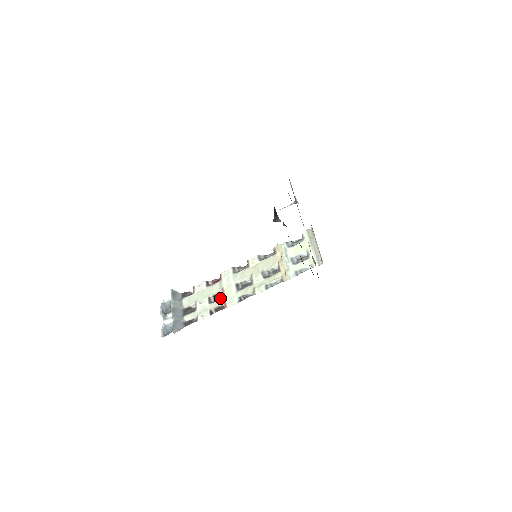
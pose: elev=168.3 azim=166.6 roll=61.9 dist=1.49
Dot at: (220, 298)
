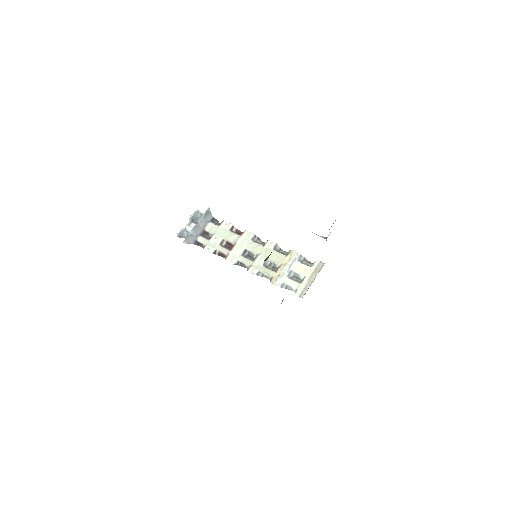
Dot at: (229, 248)
